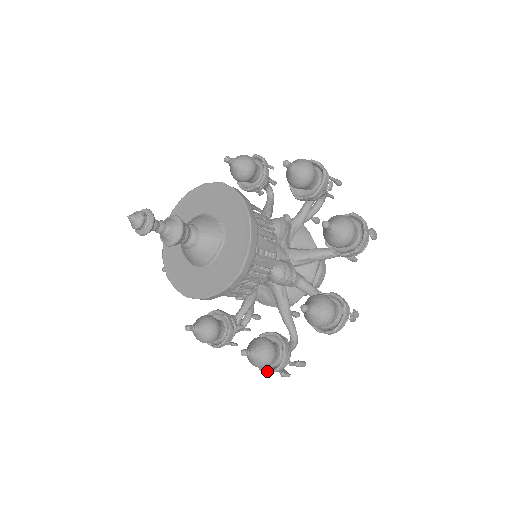
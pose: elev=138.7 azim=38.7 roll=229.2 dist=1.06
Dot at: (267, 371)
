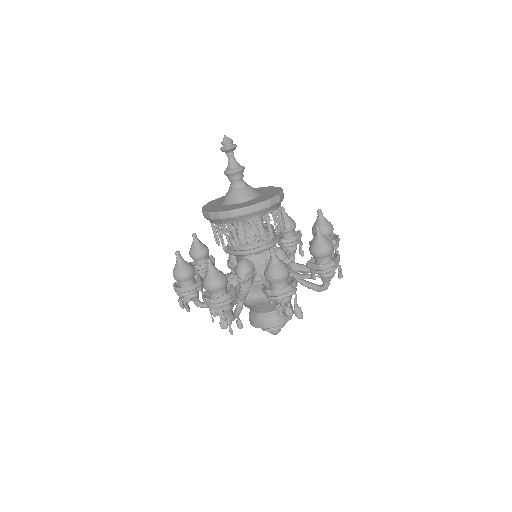
Dot at: (280, 289)
